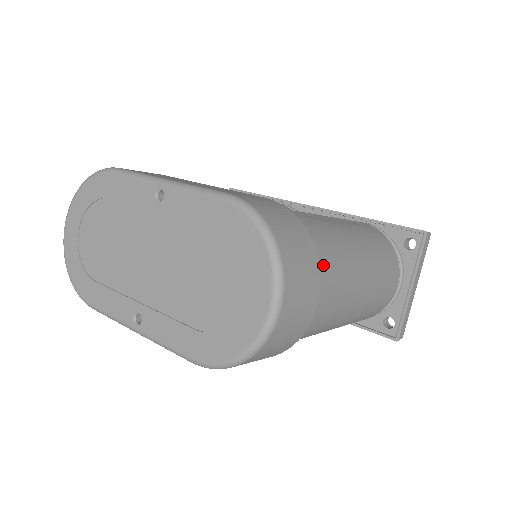
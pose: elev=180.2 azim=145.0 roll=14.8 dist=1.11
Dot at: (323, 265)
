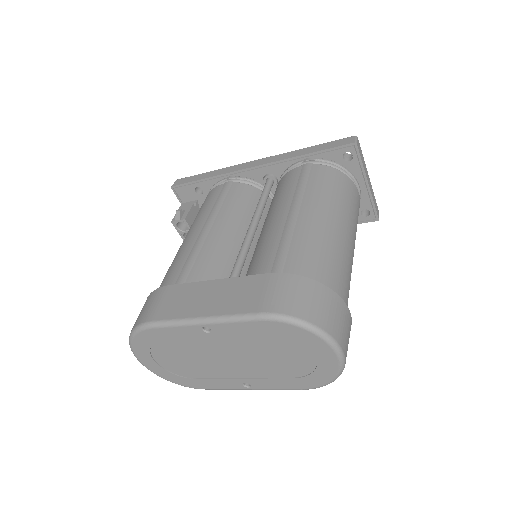
Dot at: (333, 282)
